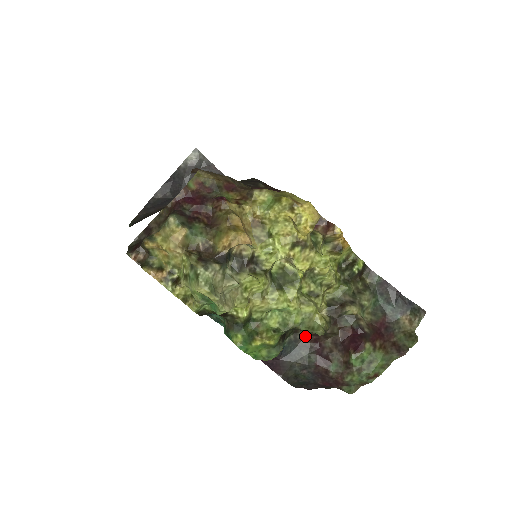
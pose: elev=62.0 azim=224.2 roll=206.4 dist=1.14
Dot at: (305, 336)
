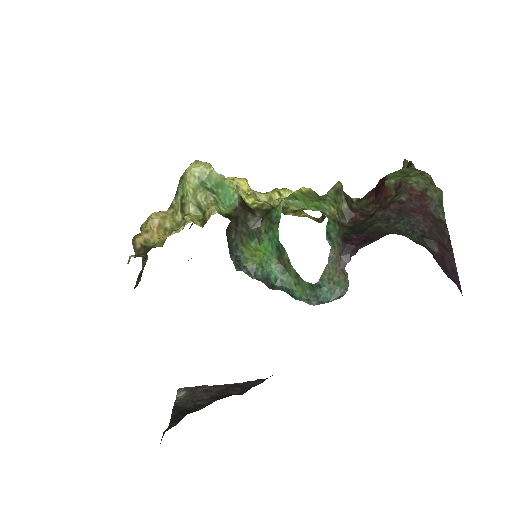
Dot at: (353, 222)
